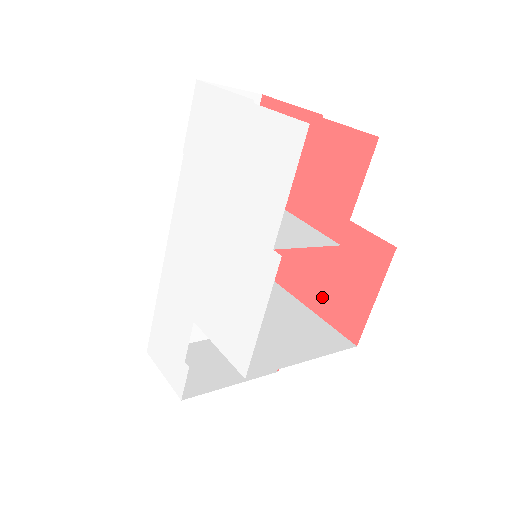
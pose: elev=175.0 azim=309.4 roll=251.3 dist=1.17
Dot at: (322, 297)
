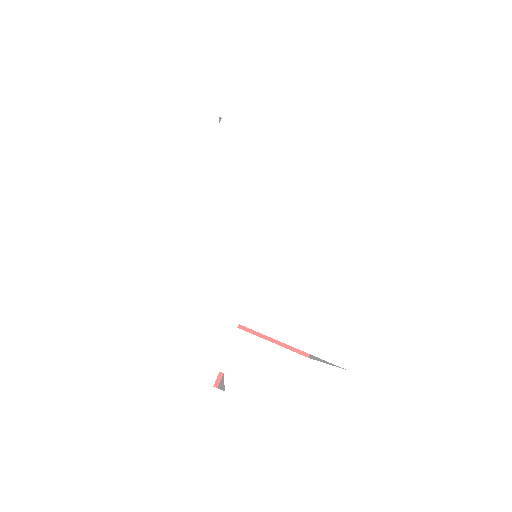
Dot at: occluded
